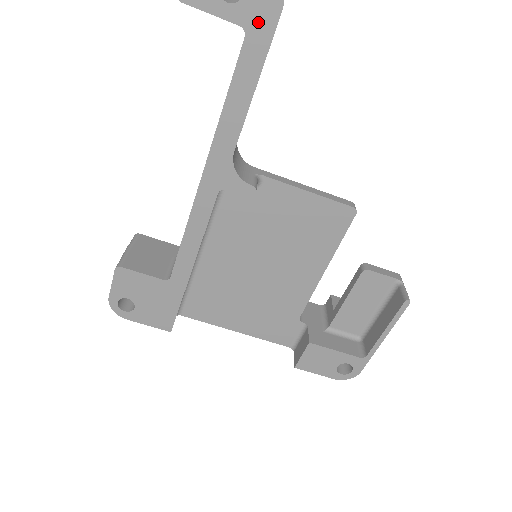
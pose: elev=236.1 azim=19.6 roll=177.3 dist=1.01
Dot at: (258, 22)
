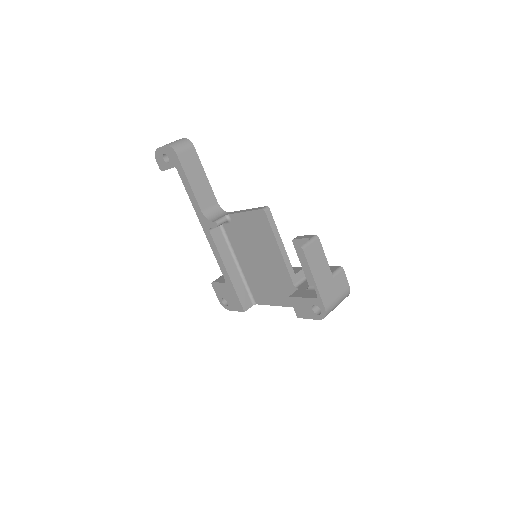
Dot at: (176, 163)
